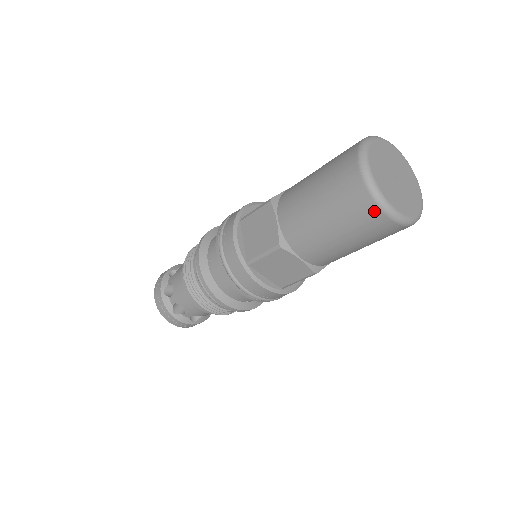
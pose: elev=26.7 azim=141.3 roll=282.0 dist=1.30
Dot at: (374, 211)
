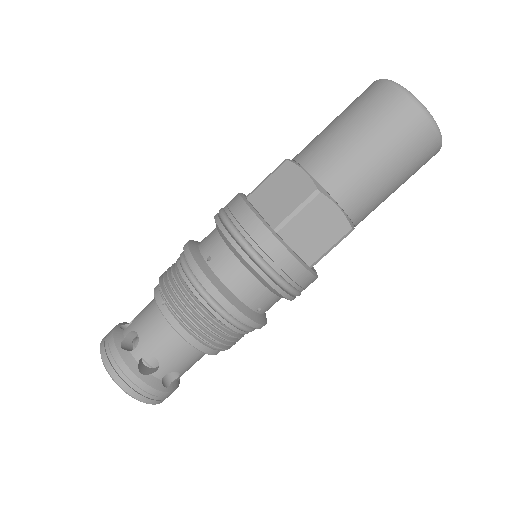
Dot at: (419, 120)
